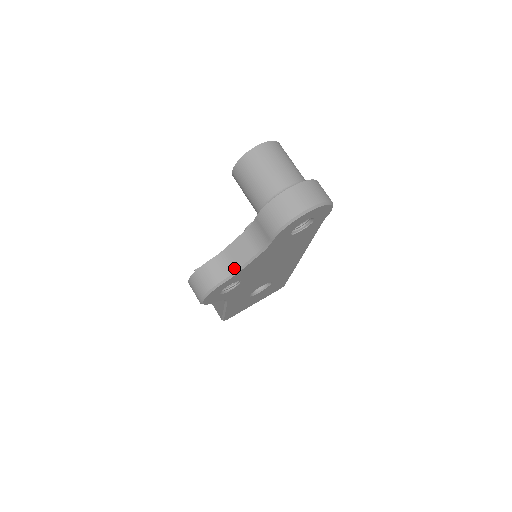
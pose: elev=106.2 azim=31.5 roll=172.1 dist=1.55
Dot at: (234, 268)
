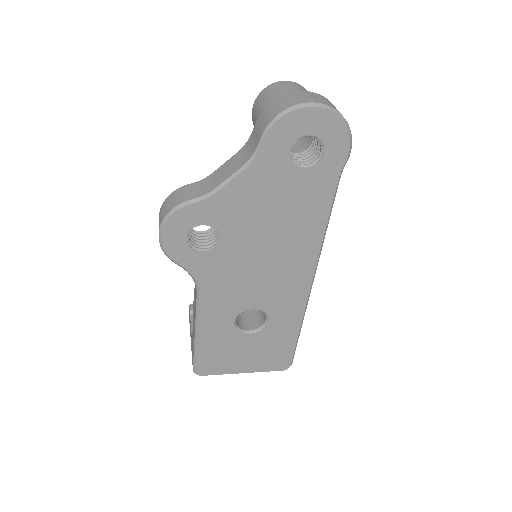
Dot at: (211, 188)
